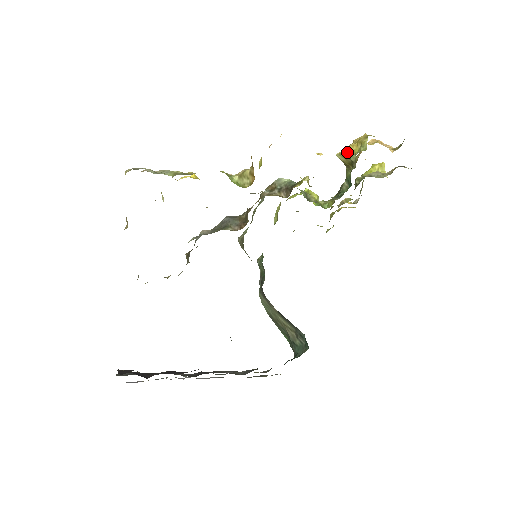
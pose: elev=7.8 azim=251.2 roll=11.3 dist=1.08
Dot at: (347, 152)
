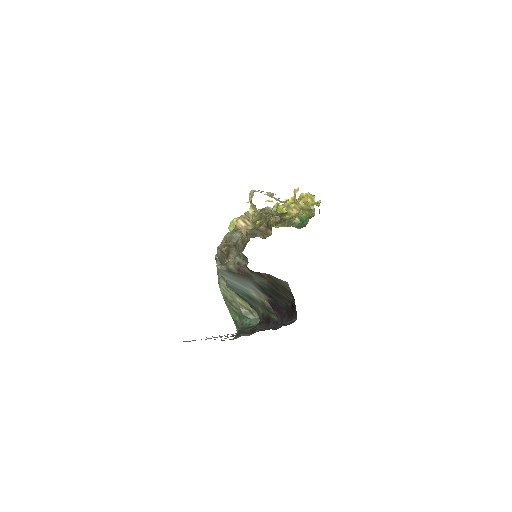
Dot at: (304, 201)
